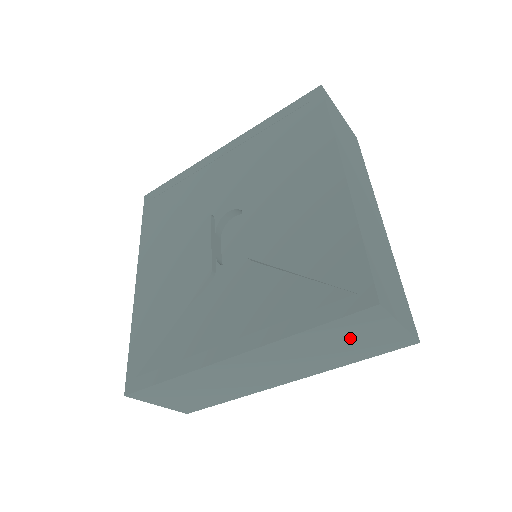
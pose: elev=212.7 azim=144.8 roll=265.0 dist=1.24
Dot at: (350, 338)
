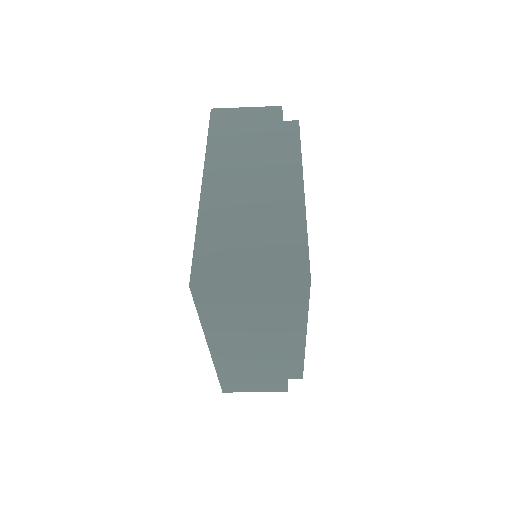
Dot at: (235, 309)
